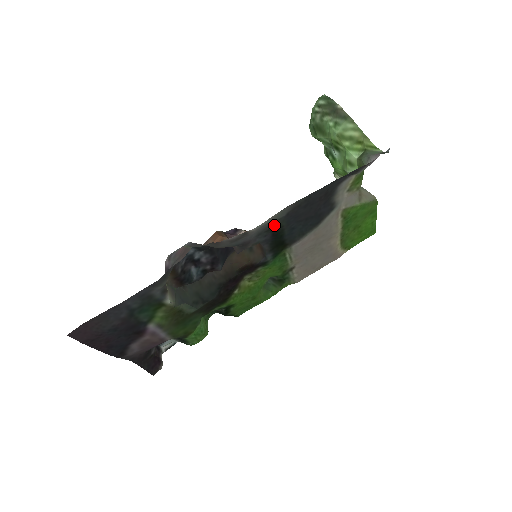
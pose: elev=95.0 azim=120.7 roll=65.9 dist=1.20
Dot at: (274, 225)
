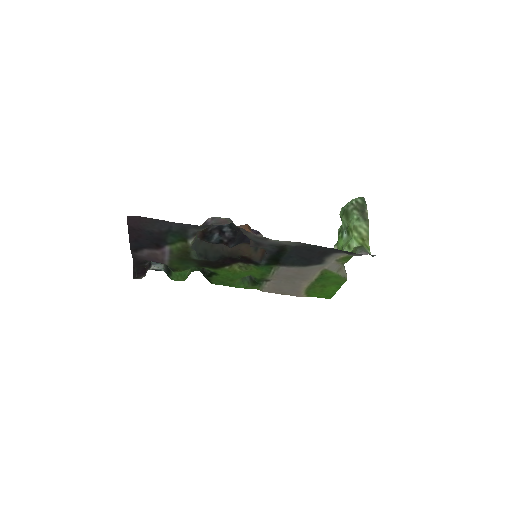
Dot at: (283, 246)
